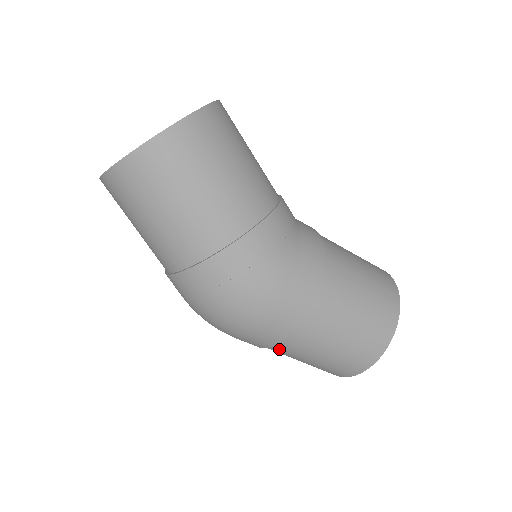
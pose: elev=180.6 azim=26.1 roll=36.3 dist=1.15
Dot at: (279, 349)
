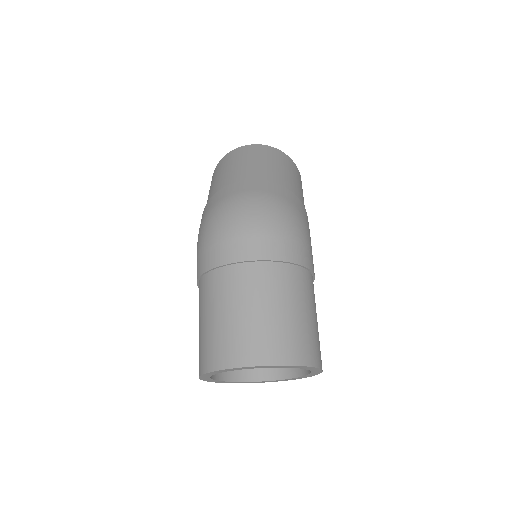
Dot at: (268, 272)
